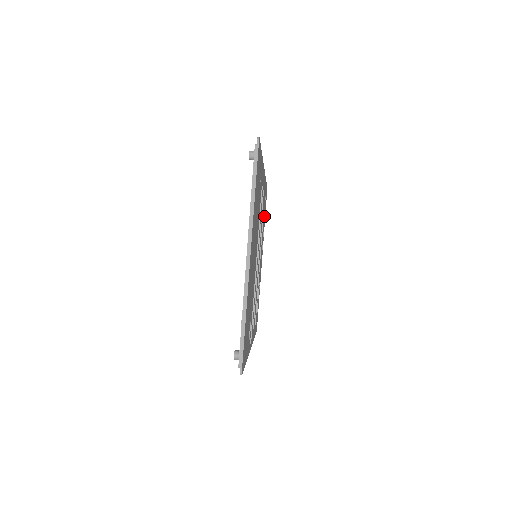
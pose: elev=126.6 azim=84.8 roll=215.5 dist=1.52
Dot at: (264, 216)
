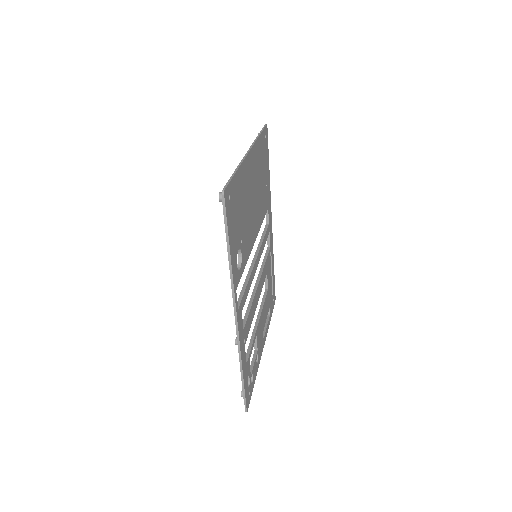
Dot at: (270, 302)
